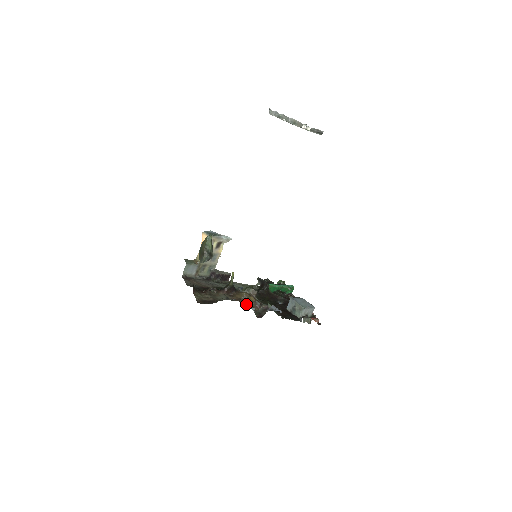
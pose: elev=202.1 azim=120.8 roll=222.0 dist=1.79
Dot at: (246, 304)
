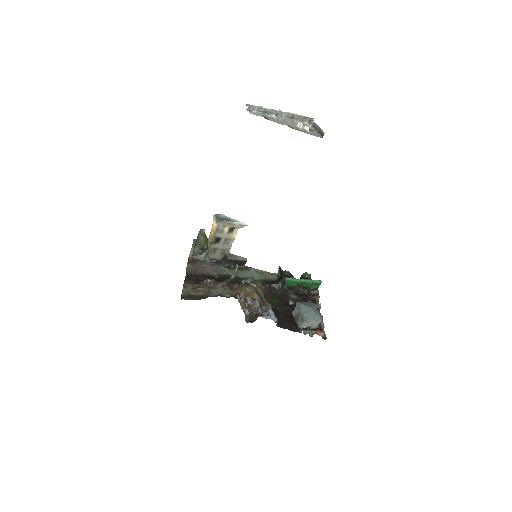
Dot at: occluded
